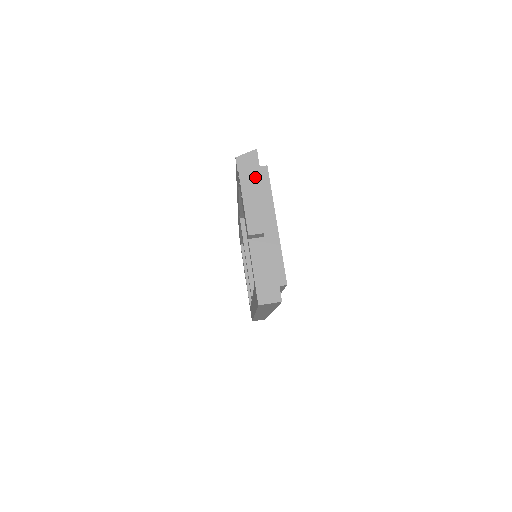
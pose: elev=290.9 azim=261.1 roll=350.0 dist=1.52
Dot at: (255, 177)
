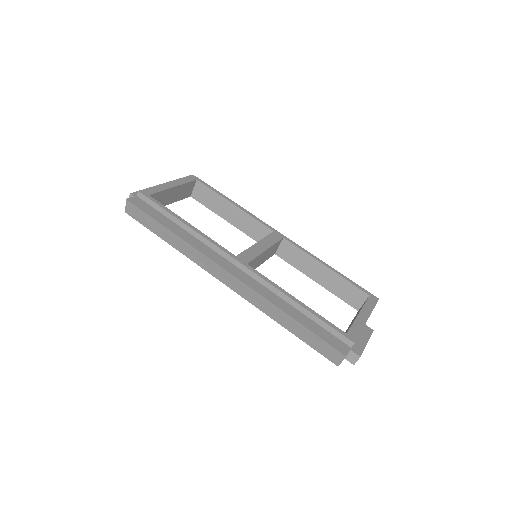
Dot at: occluded
